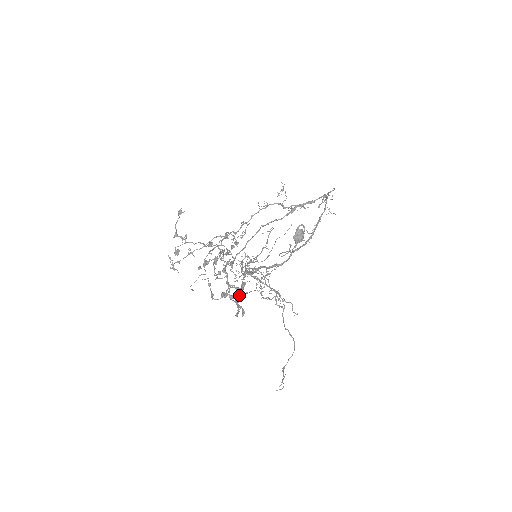
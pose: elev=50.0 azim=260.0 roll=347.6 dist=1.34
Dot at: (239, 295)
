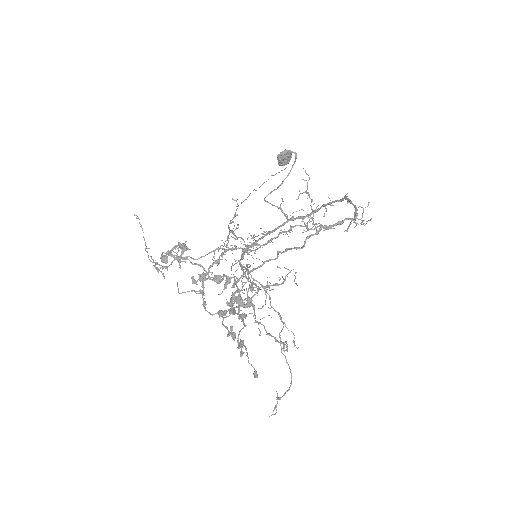
Dot at: (239, 318)
